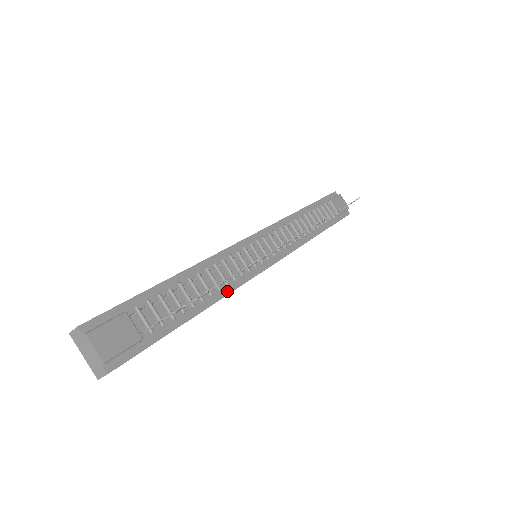
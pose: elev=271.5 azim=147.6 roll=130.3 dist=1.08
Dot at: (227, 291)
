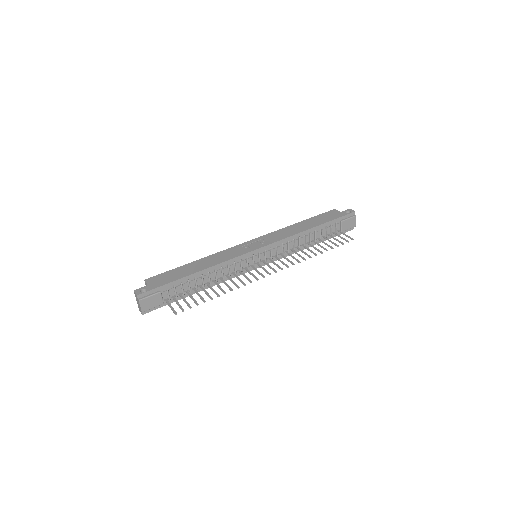
Dot at: (221, 281)
